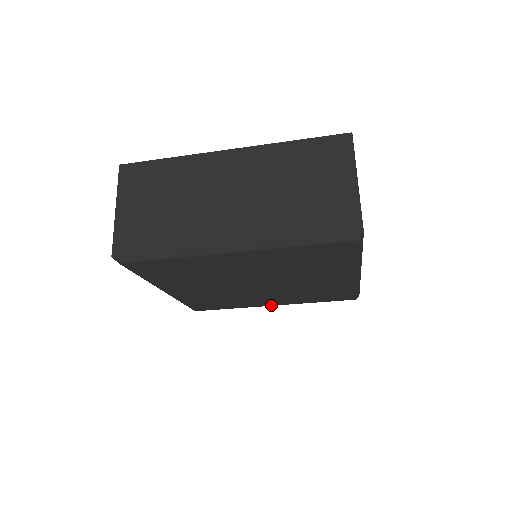
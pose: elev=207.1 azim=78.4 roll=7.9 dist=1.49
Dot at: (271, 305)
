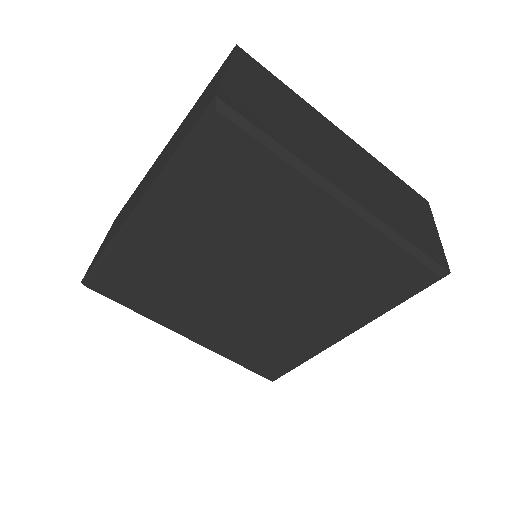
Dot at: (186, 336)
